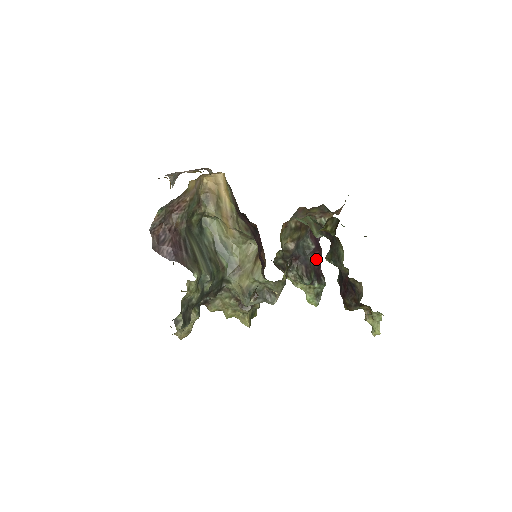
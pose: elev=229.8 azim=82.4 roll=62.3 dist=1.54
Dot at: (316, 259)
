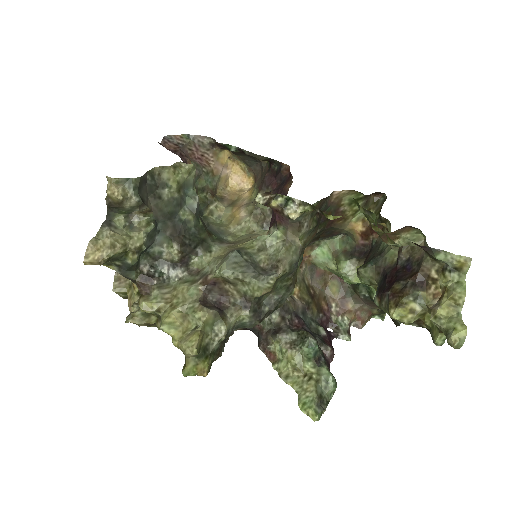
Dot at: (326, 348)
